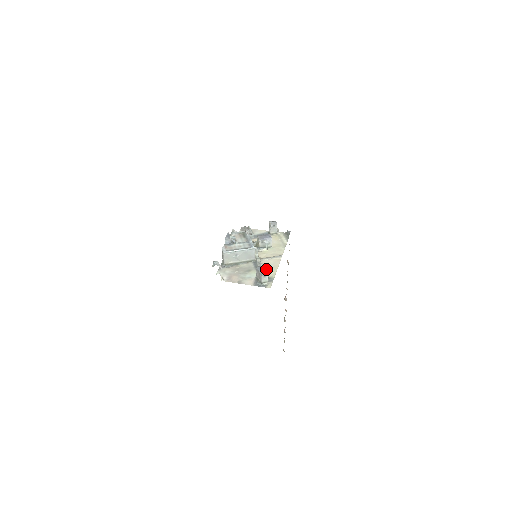
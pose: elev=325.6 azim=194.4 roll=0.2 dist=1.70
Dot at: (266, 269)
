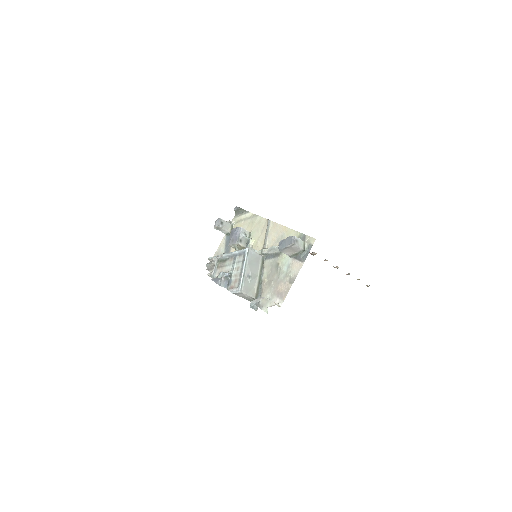
Dot at: occluded
